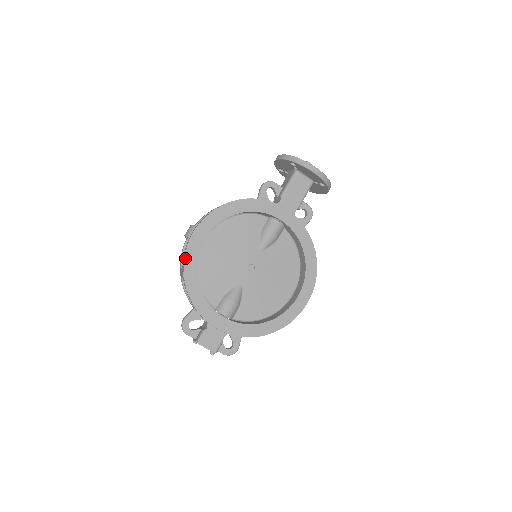
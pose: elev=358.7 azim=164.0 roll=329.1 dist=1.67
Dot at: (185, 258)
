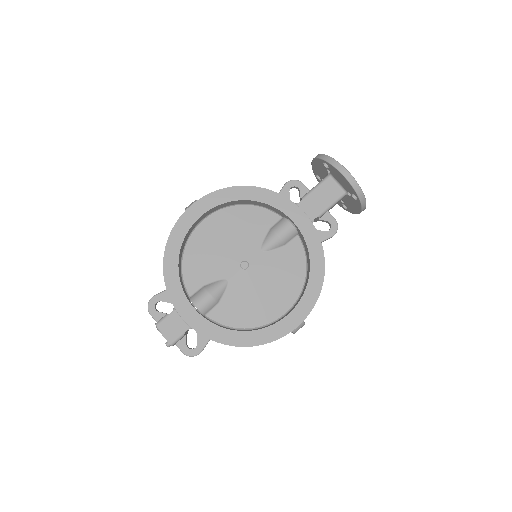
Dot at: (173, 228)
